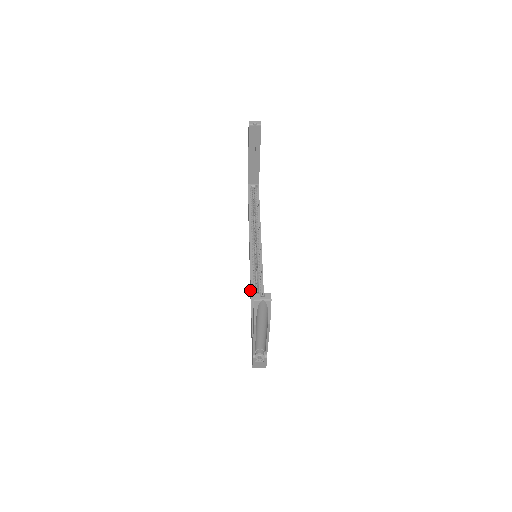
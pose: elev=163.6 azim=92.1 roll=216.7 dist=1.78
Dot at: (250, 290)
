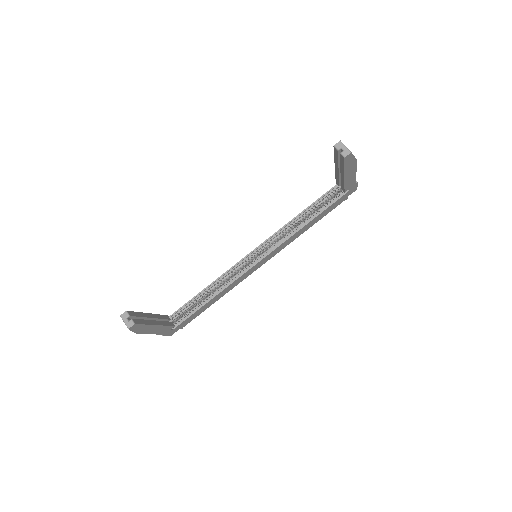
Dot at: occluded
